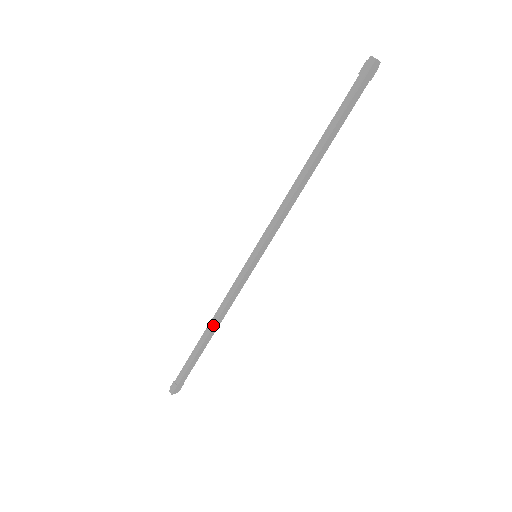
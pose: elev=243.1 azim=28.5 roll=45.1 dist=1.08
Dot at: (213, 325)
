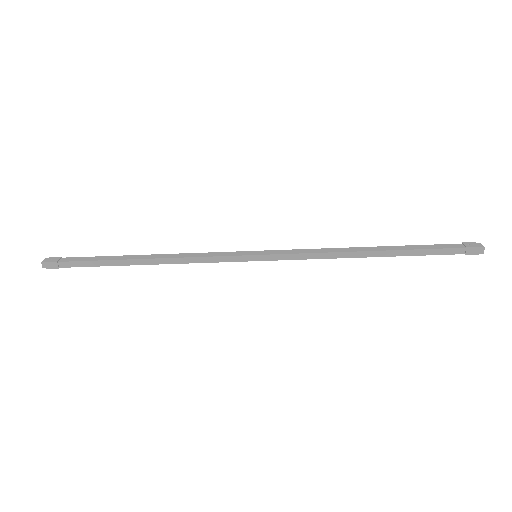
Dot at: (158, 264)
